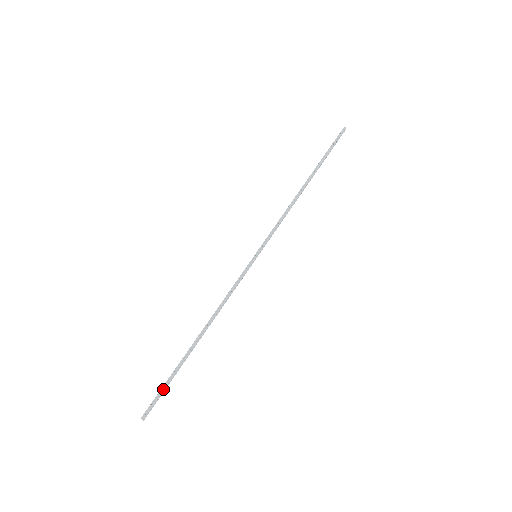
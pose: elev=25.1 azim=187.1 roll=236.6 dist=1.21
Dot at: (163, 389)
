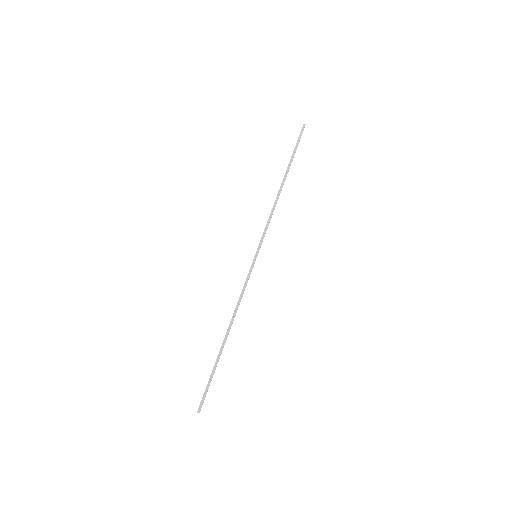
Dot at: (209, 384)
